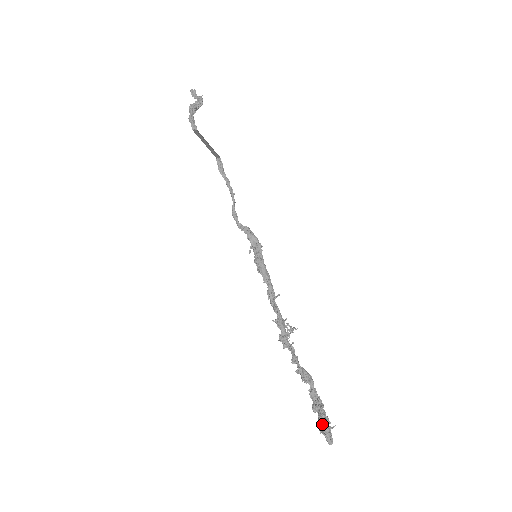
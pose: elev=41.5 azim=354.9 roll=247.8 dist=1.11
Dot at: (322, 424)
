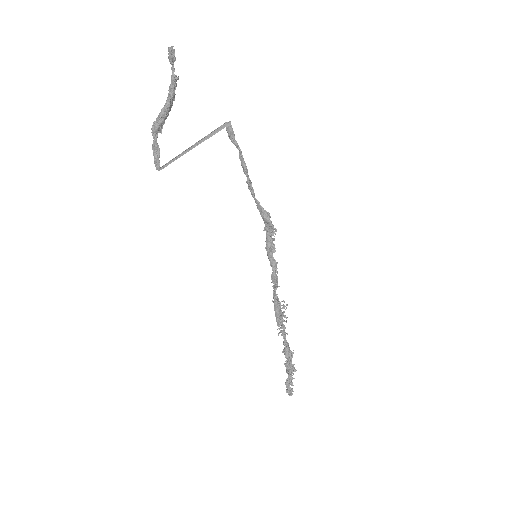
Dot at: (287, 385)
